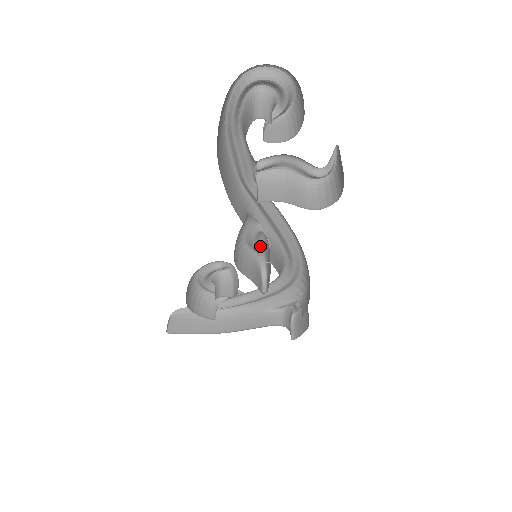
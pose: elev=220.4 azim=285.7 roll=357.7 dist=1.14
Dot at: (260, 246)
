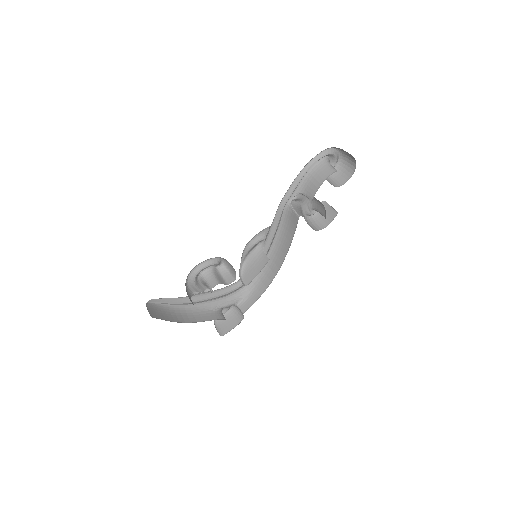
Dot at: (249, 252)
